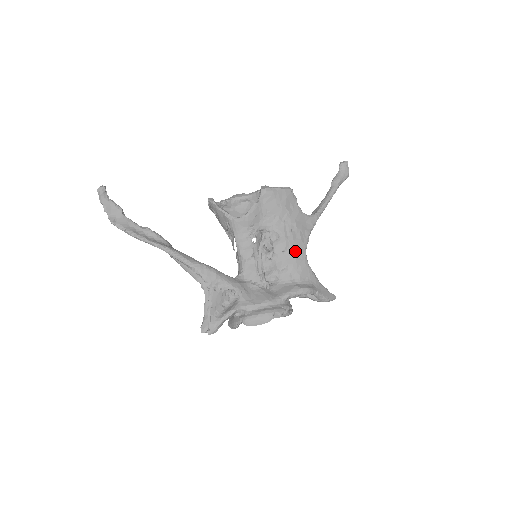
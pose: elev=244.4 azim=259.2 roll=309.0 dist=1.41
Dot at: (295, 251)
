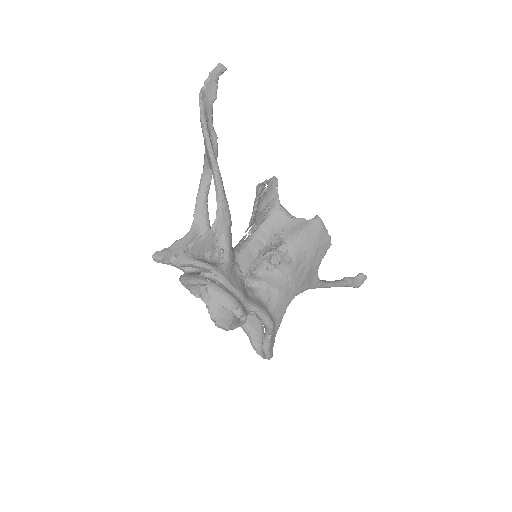
Dot at: (291, 286)
